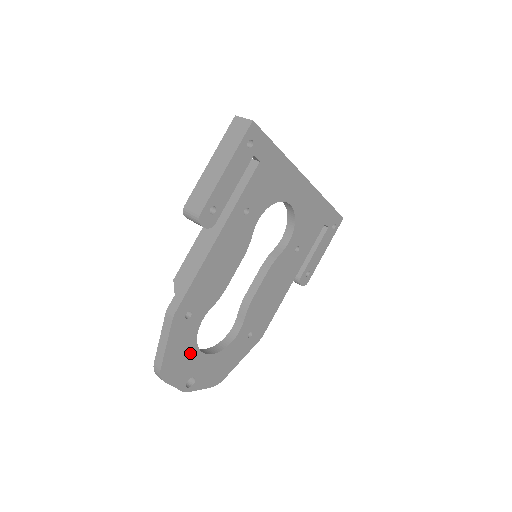
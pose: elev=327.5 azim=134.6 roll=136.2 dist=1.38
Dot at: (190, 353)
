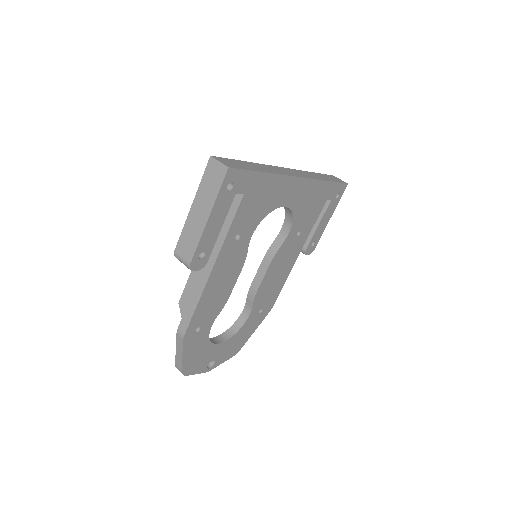
Dot at: (206, 349)
